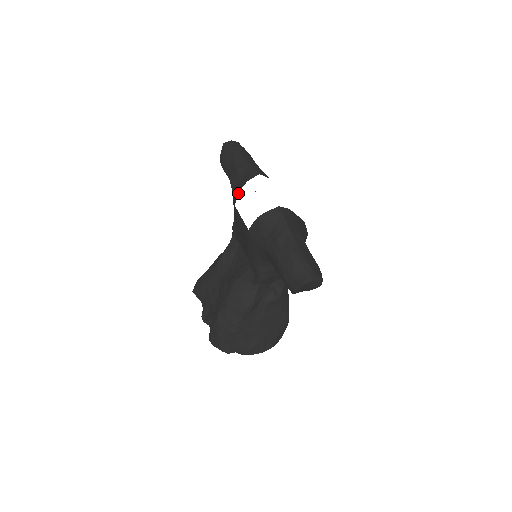
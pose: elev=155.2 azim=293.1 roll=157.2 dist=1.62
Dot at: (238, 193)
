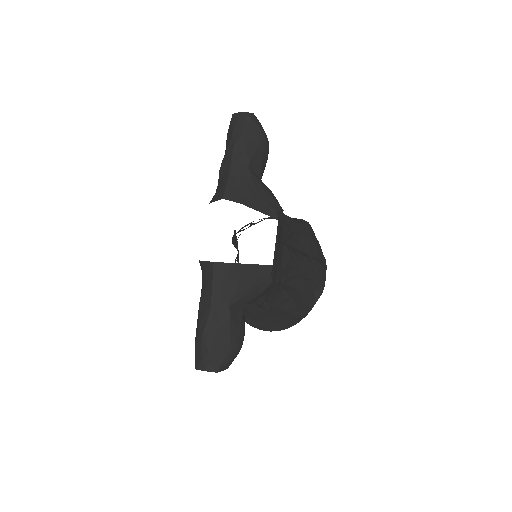
Dot at: occluded
